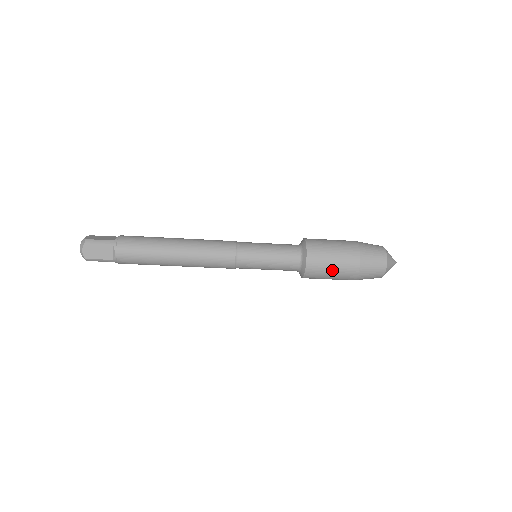
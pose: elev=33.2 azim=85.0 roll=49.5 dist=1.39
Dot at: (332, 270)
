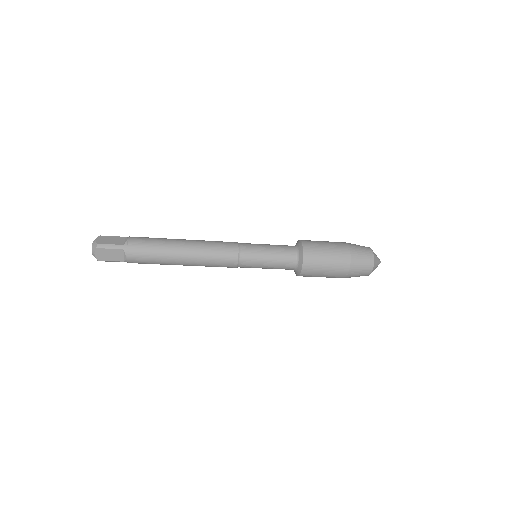
Dot at: (324, 273)
